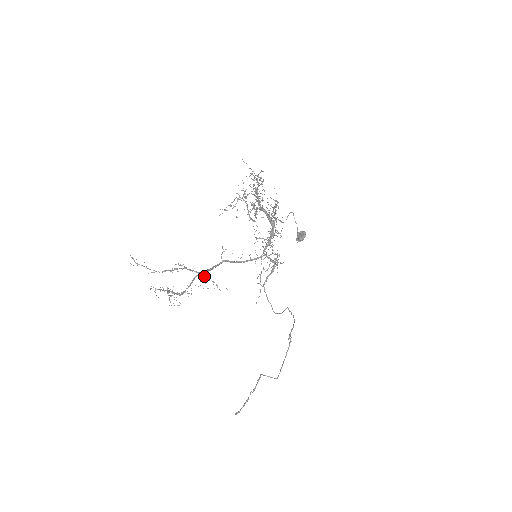
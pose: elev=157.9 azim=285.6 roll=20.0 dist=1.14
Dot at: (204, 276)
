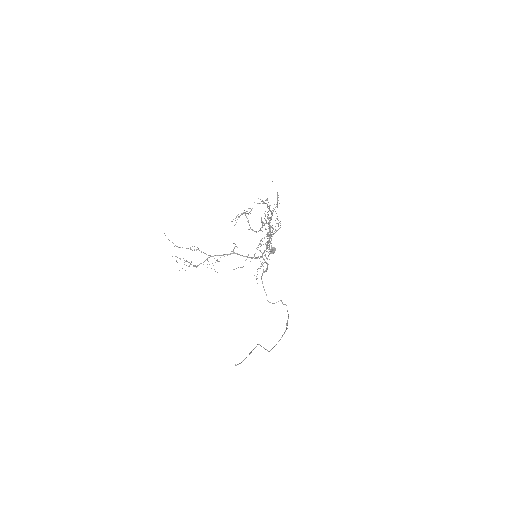
Dot at: occluded
